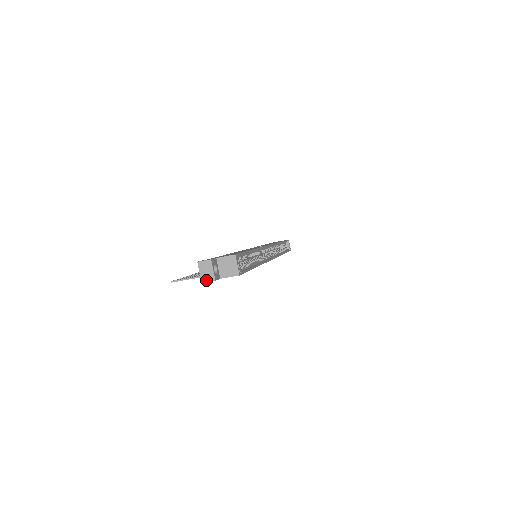
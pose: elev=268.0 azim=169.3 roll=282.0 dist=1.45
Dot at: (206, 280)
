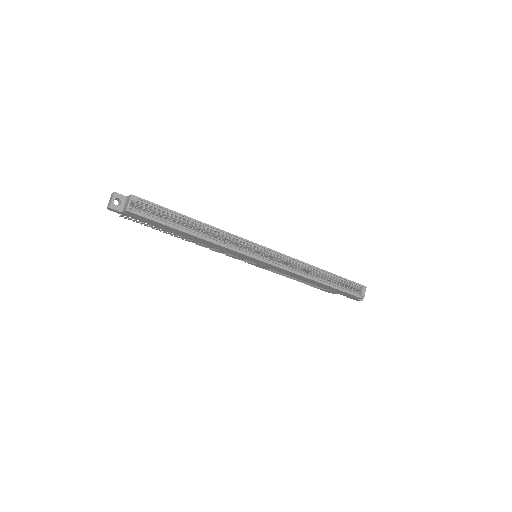
Dot at: (108, 207)
